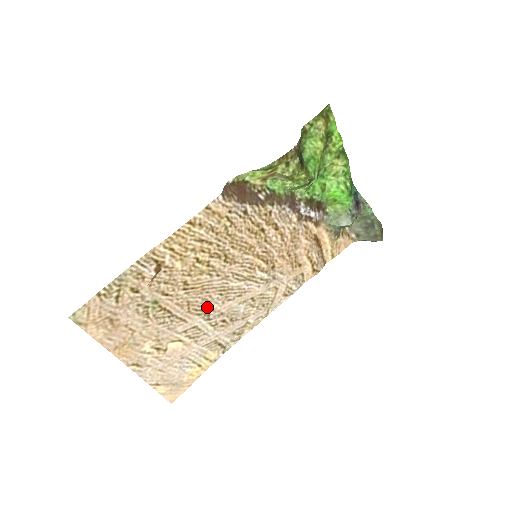
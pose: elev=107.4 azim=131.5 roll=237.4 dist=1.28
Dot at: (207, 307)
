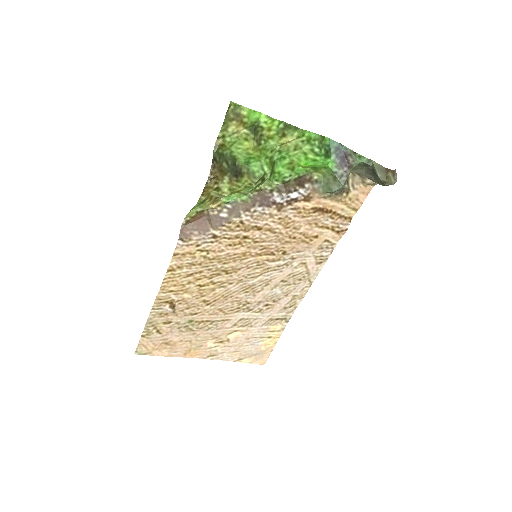
Dot at: (241, 304)
